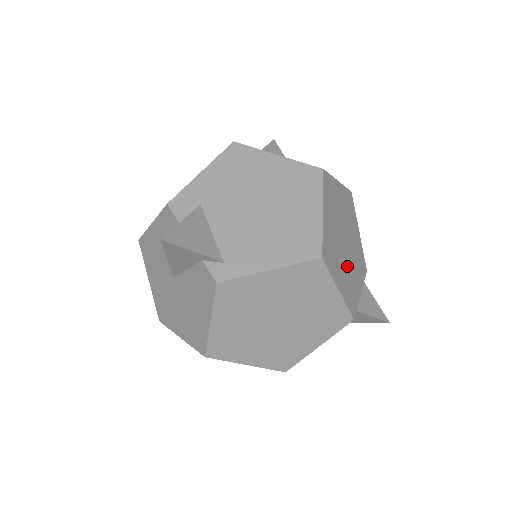
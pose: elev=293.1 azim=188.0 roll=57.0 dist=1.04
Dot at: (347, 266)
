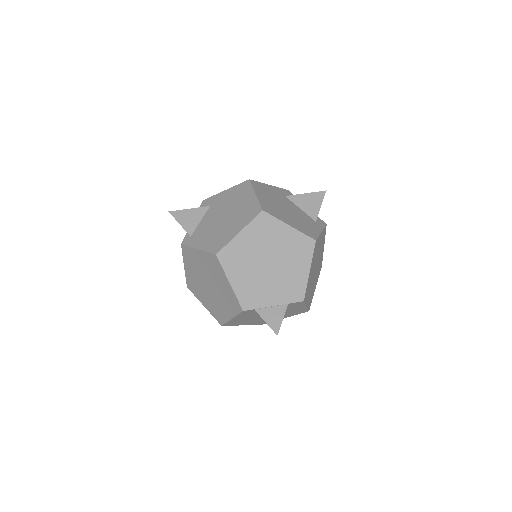
Dot at: (259, 278)
